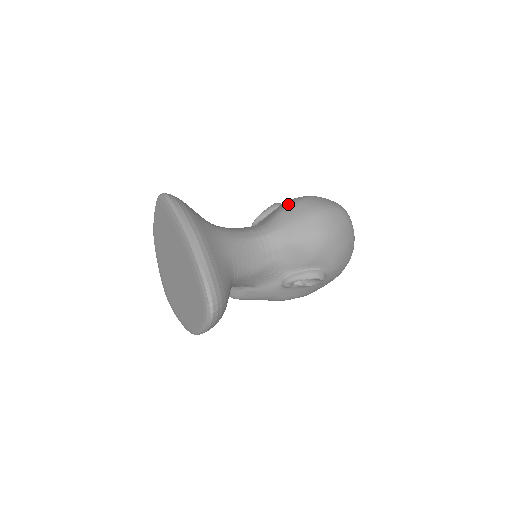
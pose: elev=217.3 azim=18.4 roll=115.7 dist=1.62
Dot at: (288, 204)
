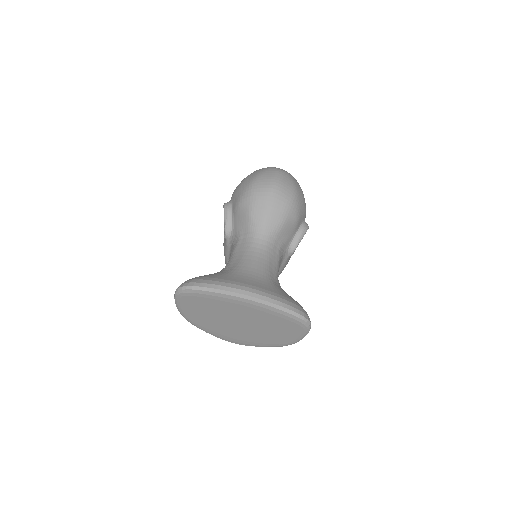
Dot at: (248, 203)
